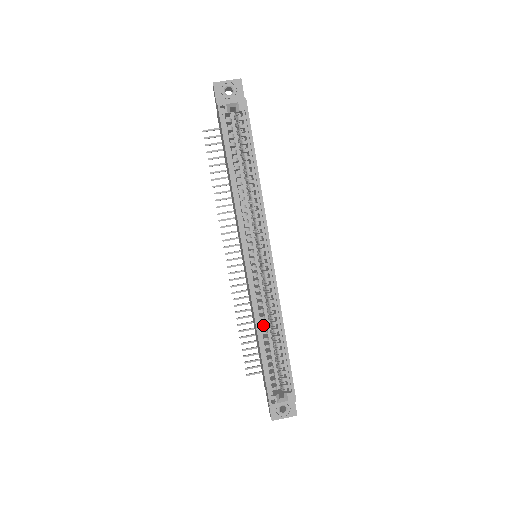
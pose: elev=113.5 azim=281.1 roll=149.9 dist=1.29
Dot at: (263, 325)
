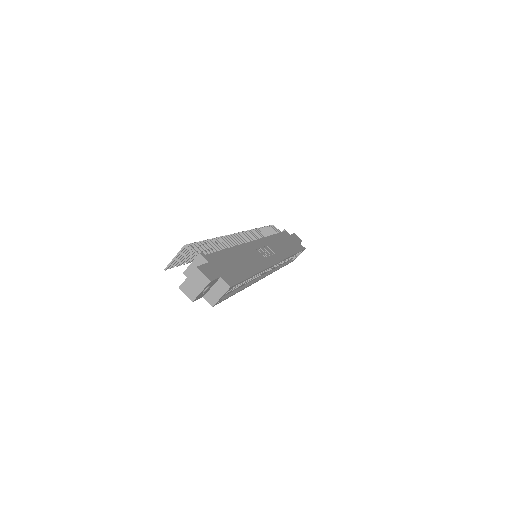
Dot at: (280, 264)
